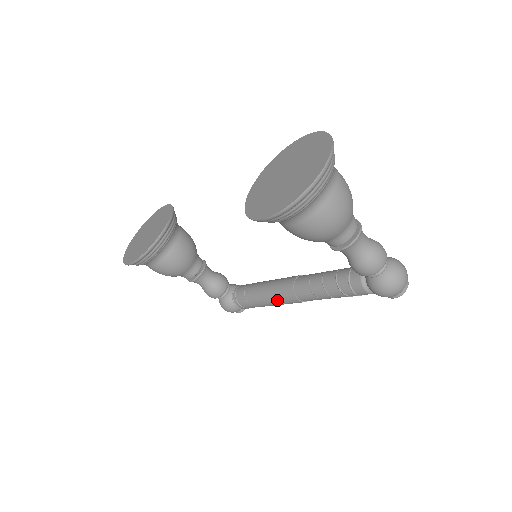
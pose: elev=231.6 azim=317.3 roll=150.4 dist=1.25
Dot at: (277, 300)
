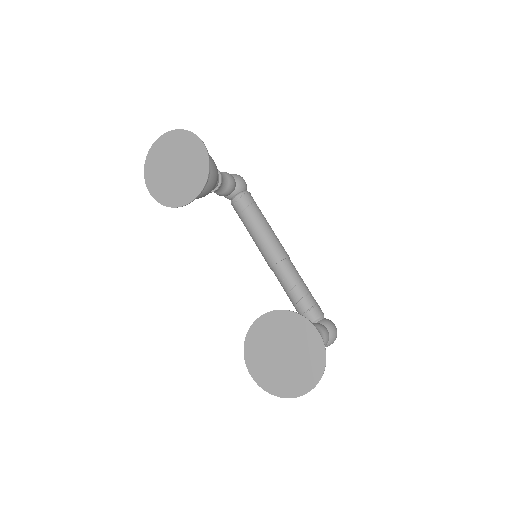
Dot at: (259, 250)
